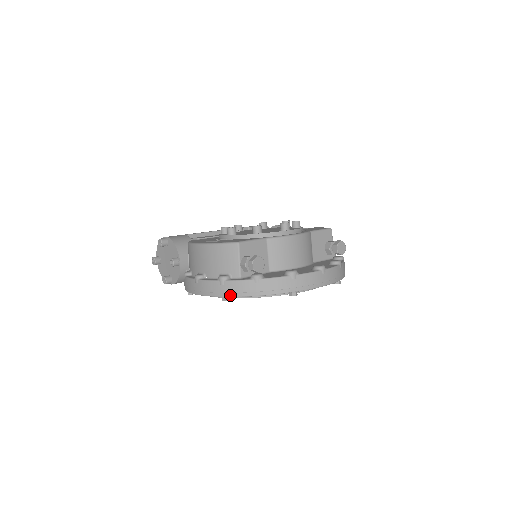
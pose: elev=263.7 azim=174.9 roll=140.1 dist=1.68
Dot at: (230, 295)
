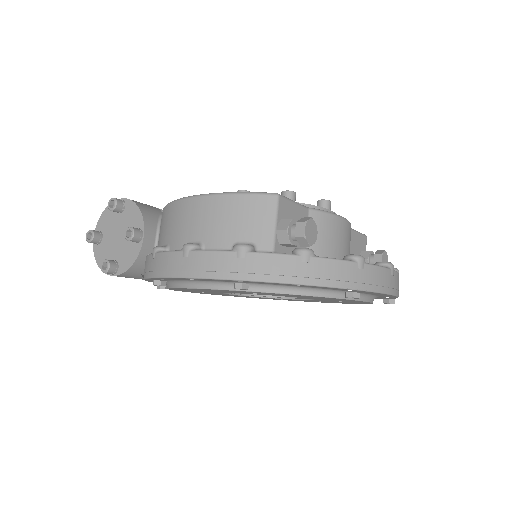
Dot at: (253, 277)
